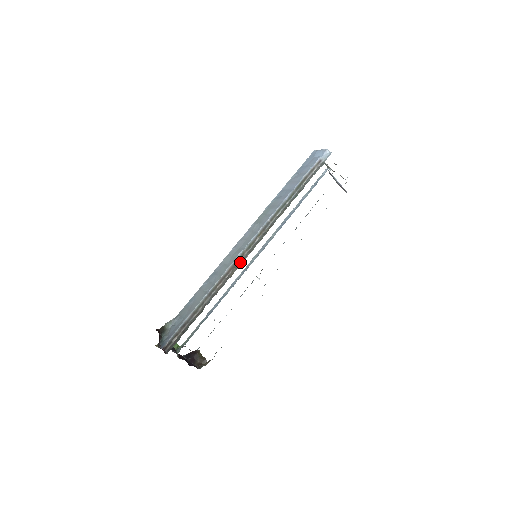
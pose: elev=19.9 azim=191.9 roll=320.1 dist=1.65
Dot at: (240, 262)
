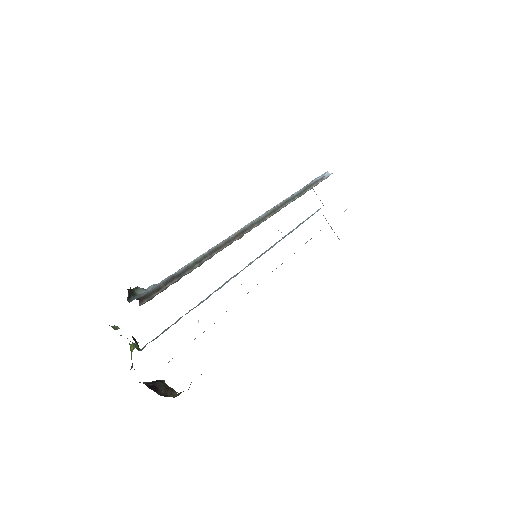
Dot at: (249, 230)
